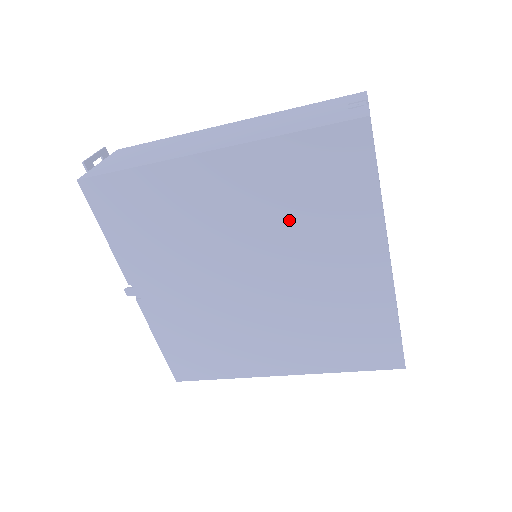
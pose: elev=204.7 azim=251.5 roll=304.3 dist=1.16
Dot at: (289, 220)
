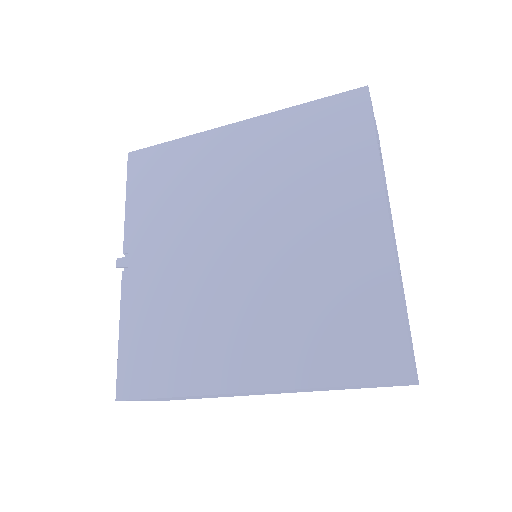
Dot at: (291, 176)
